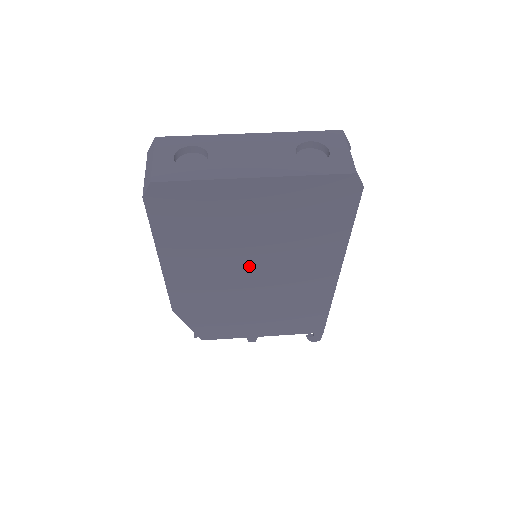
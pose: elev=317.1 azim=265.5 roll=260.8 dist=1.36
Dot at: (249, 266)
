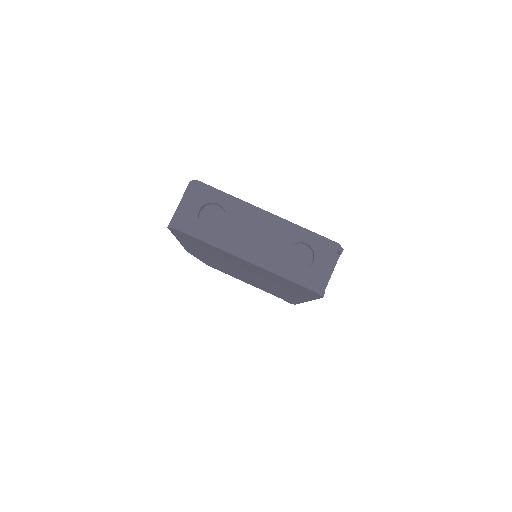
Dot at: (241, 270)
